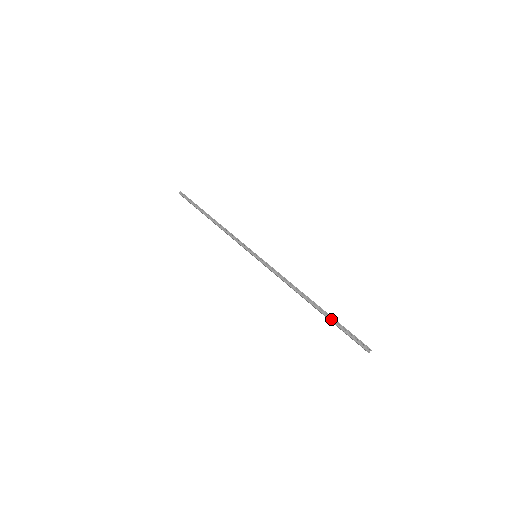
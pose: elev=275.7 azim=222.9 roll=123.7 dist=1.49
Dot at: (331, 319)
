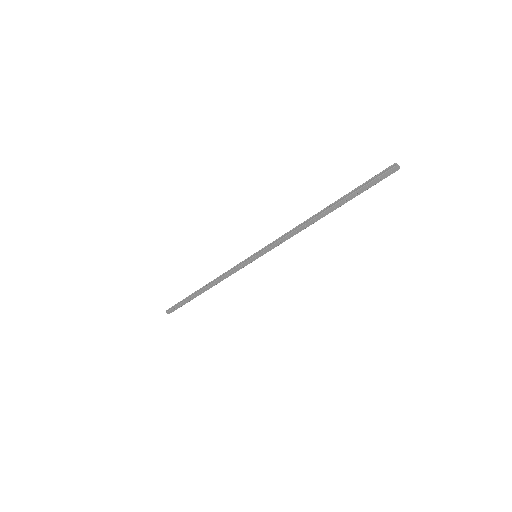
Dot at: (348, 195)
